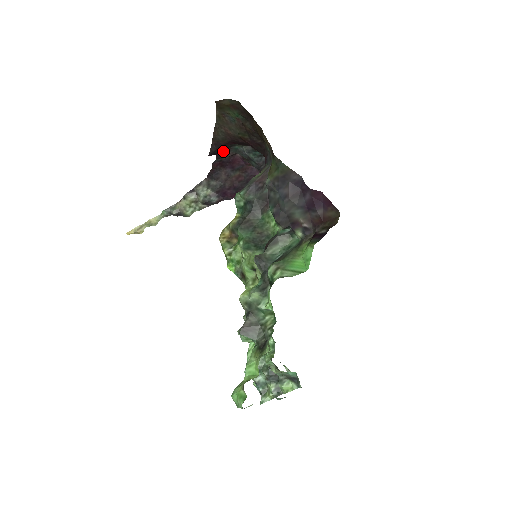
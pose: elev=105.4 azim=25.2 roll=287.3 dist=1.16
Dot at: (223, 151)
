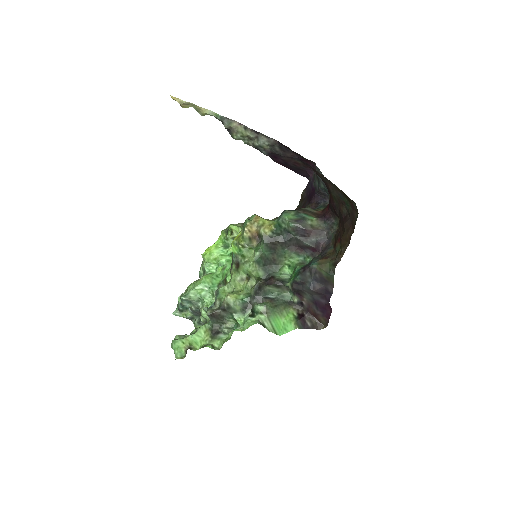
Dot at: occluded
